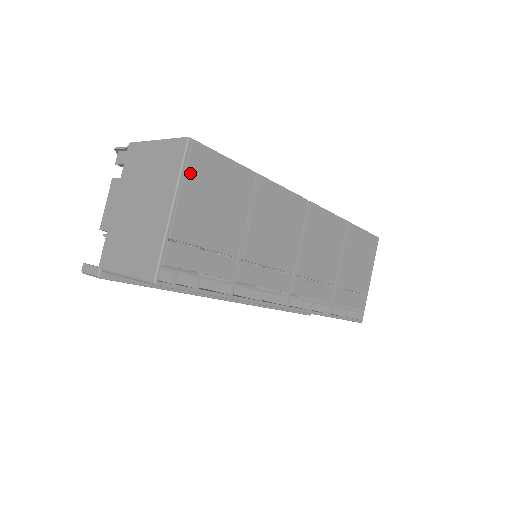
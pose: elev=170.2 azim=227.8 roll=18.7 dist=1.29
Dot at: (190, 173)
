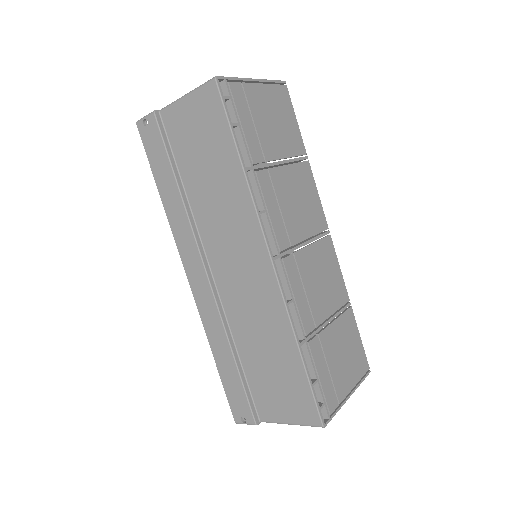
Dot at: (274, 88)
